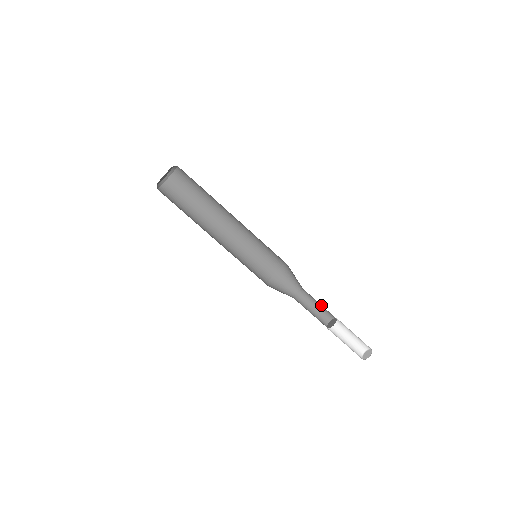
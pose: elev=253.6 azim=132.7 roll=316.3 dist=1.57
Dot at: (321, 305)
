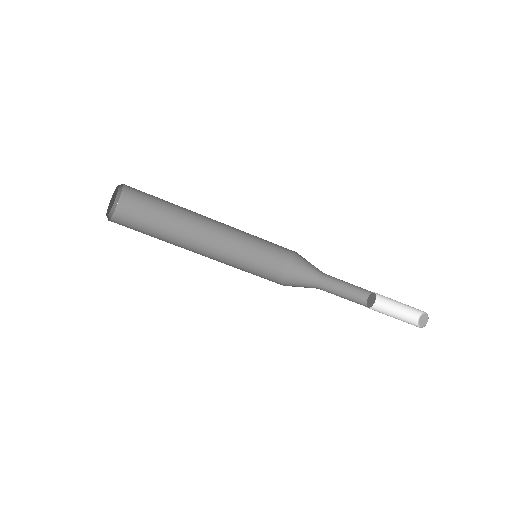
Dot at: occluded
